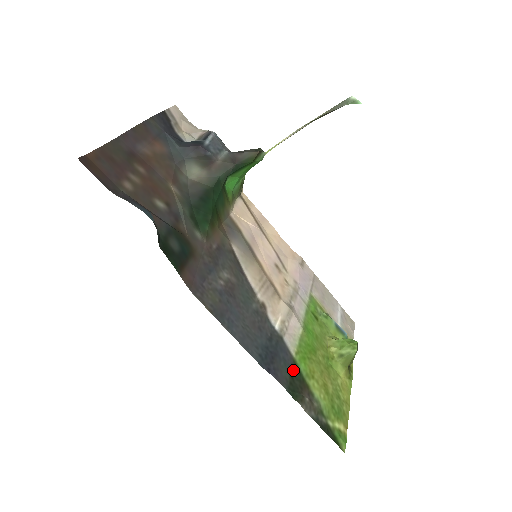
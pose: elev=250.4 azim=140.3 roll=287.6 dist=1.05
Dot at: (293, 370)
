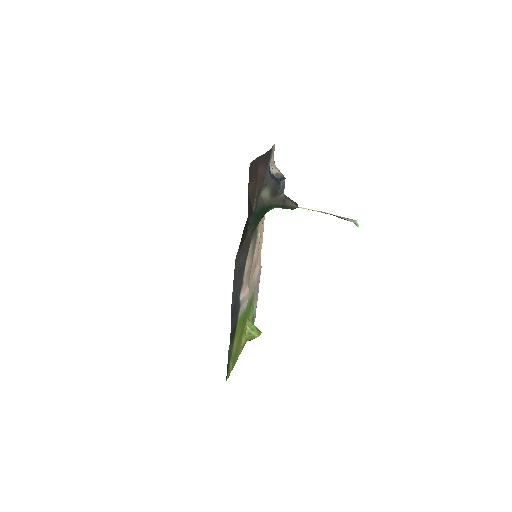
Dot at: (235, 326)
